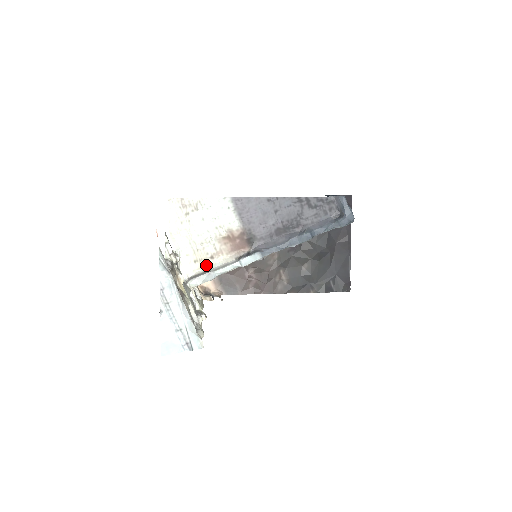
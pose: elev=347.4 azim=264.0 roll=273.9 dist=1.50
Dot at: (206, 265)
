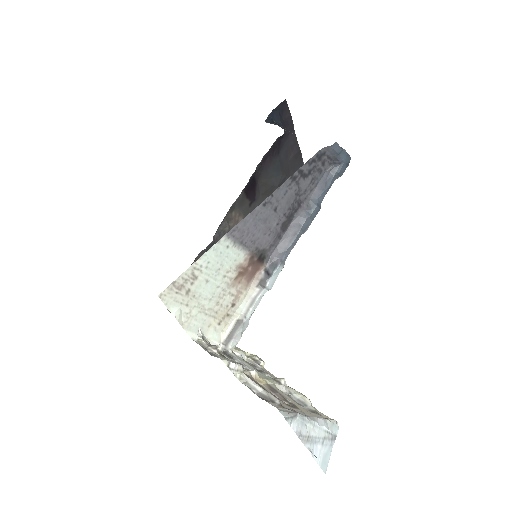
Dot at: (231, 316)
